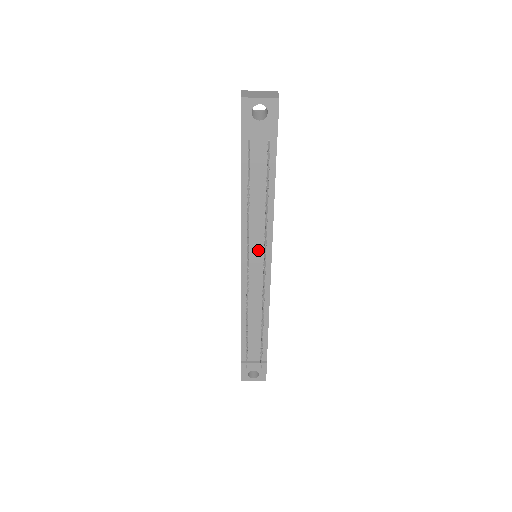
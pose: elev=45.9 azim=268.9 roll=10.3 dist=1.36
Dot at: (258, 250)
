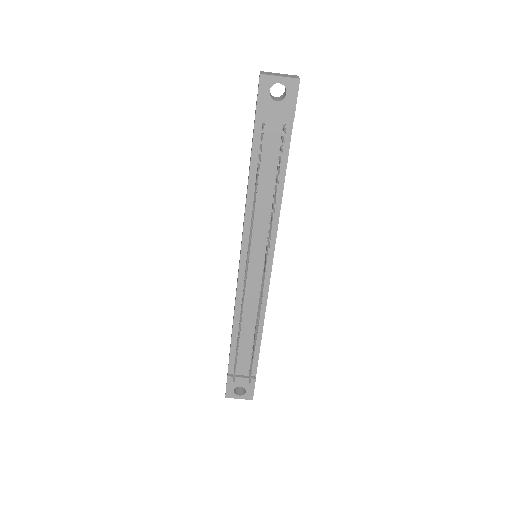
Dot at: (260, 247)
